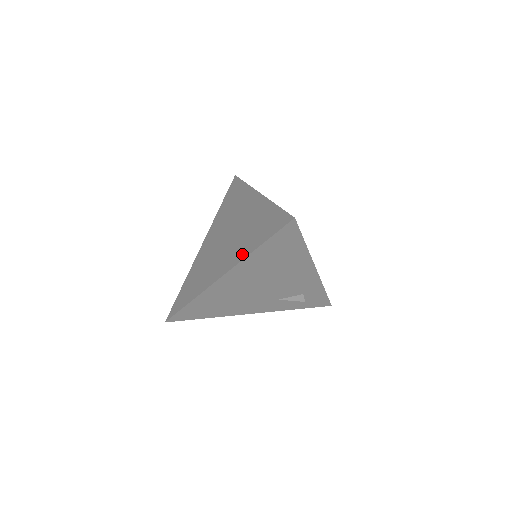
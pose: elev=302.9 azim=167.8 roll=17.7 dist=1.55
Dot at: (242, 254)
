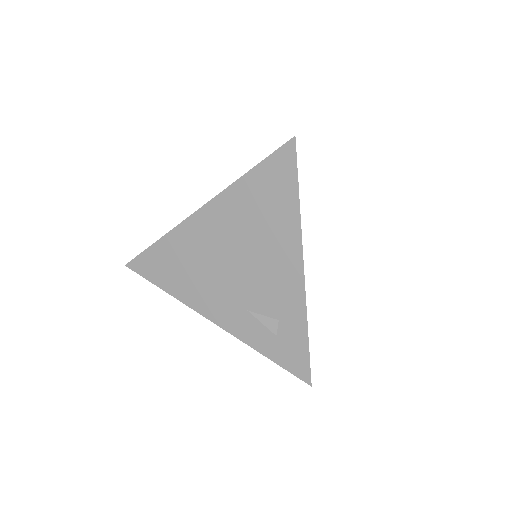
Dot at: occluded
